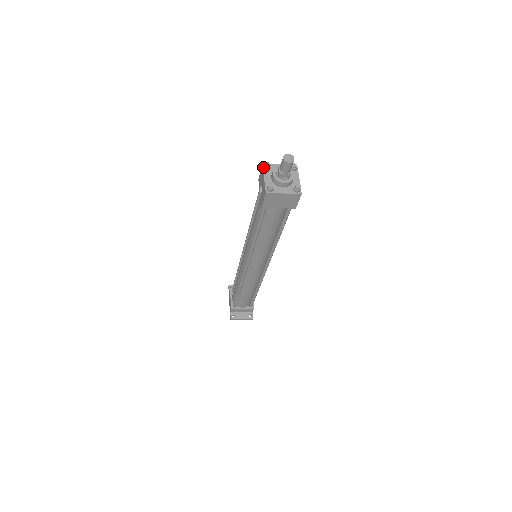
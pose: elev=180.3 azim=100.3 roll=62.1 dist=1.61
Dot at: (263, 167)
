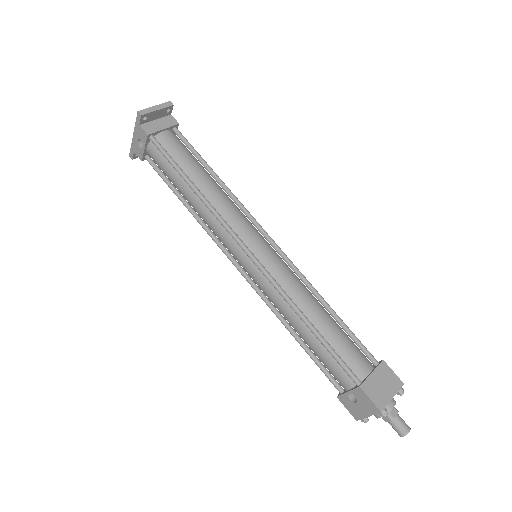
Dot at: occluded
